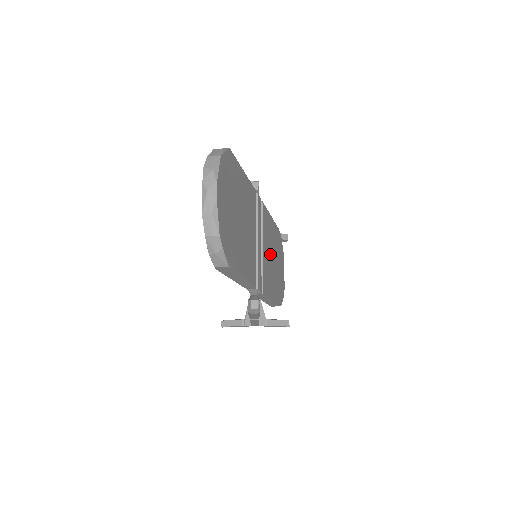
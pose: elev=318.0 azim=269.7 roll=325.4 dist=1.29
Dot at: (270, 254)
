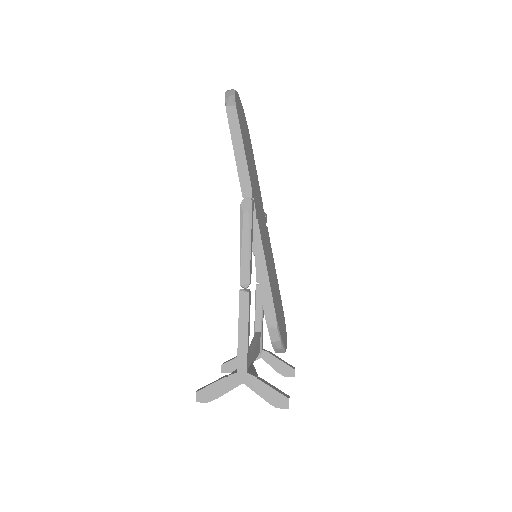
Dot at: (270, 259)
